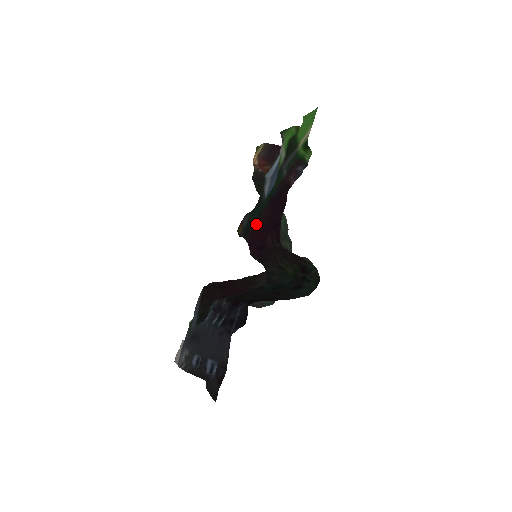
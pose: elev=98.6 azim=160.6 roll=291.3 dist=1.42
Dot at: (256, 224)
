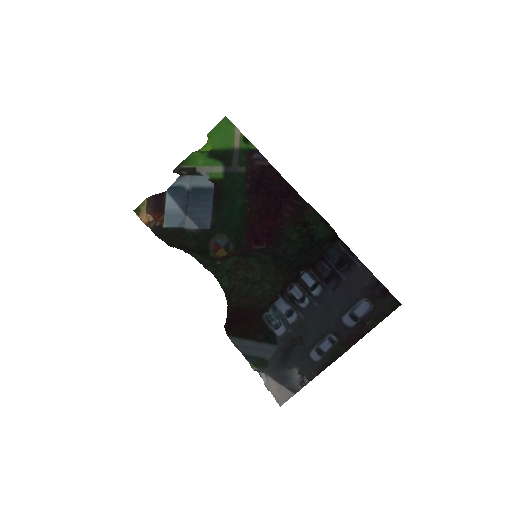
Dot at: (248, 223)
